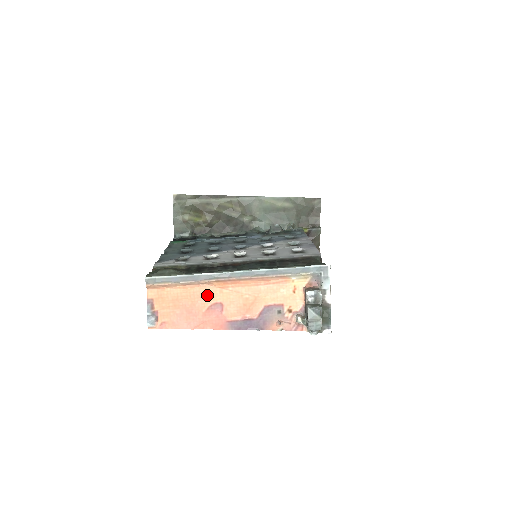
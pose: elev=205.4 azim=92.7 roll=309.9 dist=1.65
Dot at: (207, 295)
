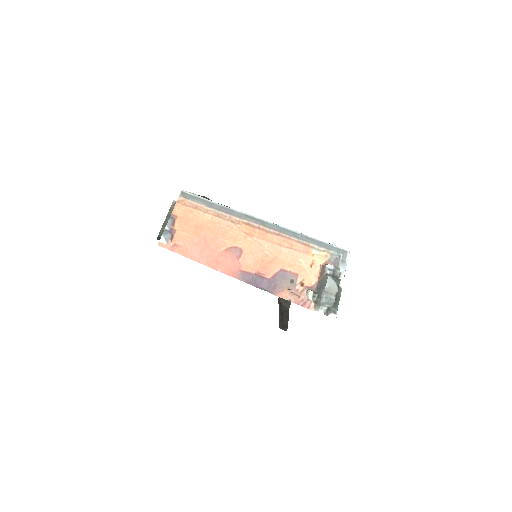
Dot at: (231, 235)
